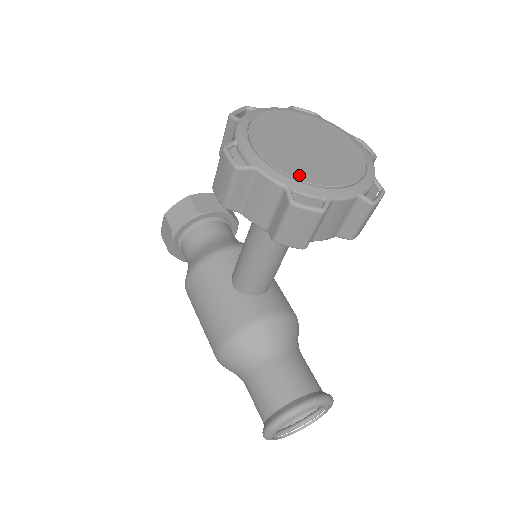
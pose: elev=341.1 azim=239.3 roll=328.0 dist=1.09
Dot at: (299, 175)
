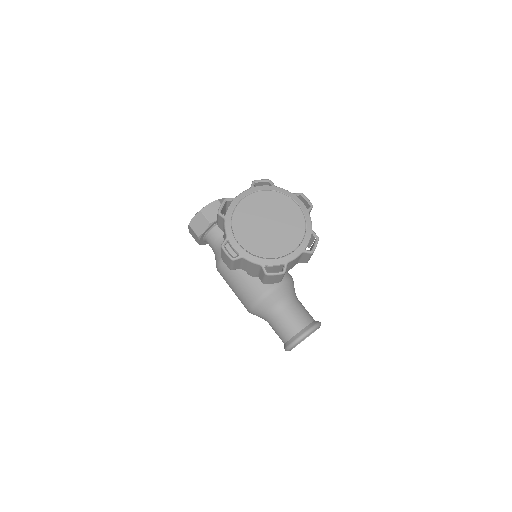
Dot at: (267, 254)
